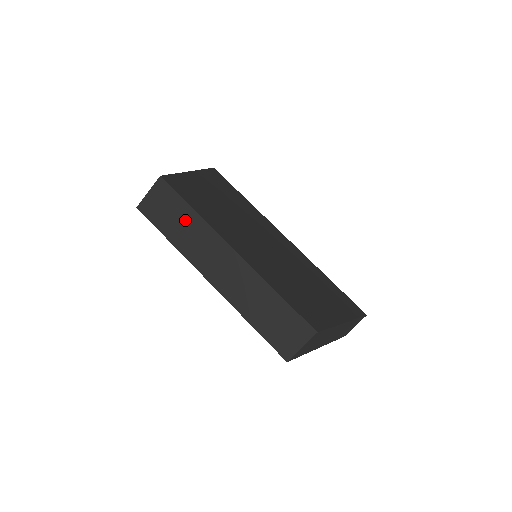
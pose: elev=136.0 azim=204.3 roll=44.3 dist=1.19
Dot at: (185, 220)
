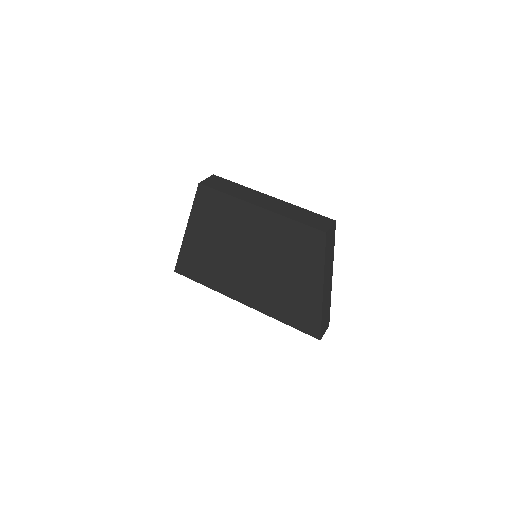
Dot at: (235, 187)
